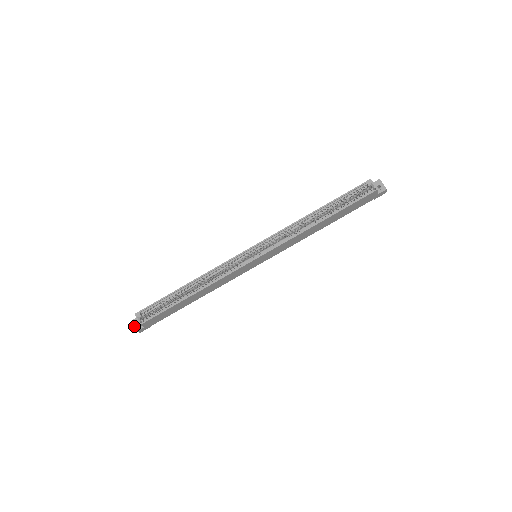
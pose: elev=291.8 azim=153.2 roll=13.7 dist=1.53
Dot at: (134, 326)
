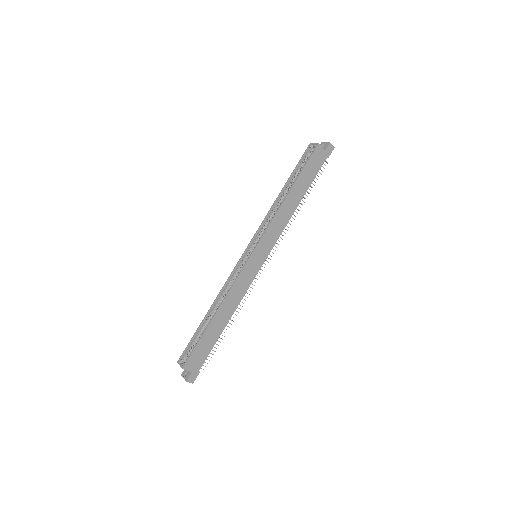
Dot at: occluded
